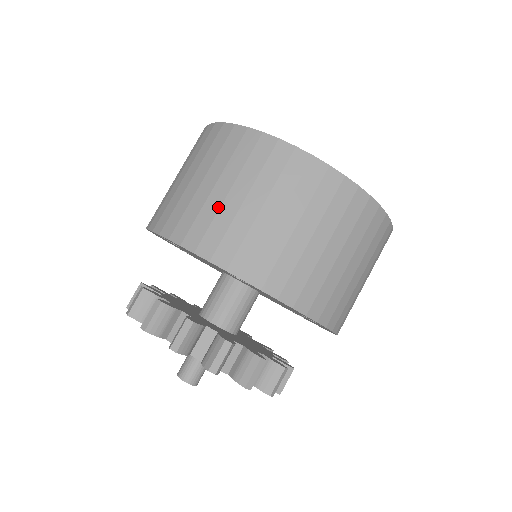
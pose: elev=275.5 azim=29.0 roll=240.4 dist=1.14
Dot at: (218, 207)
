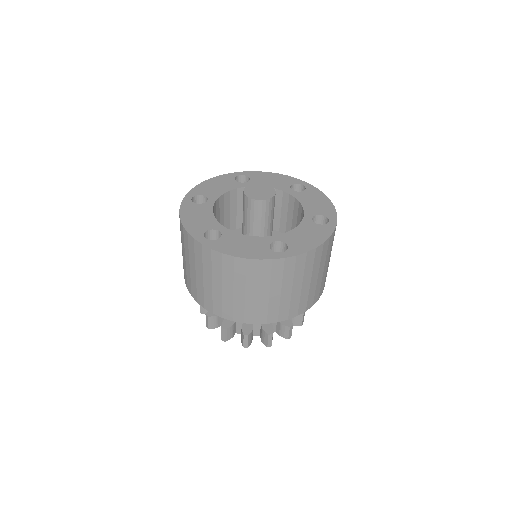
Dot at: (186, 267)
